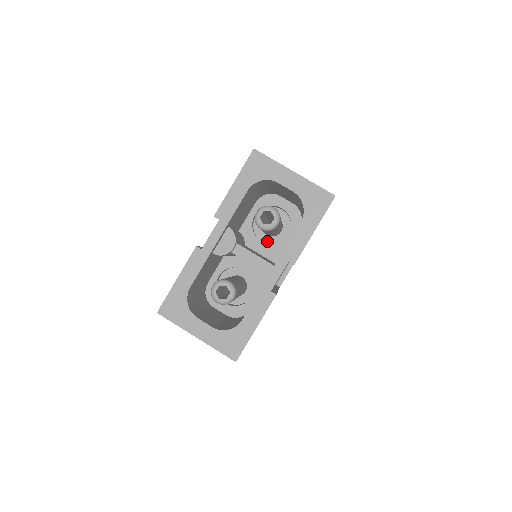
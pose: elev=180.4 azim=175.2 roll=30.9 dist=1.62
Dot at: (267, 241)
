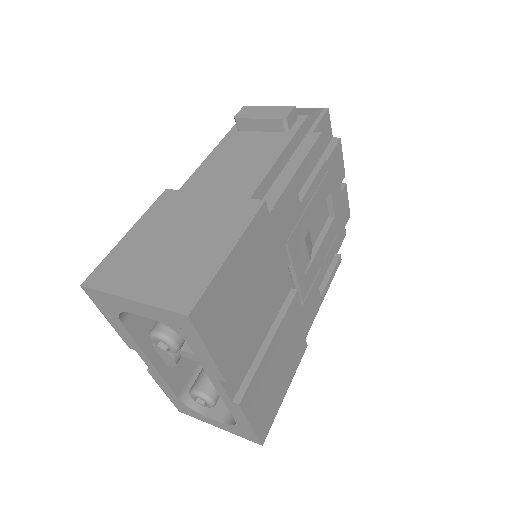
Dot at: occluded
